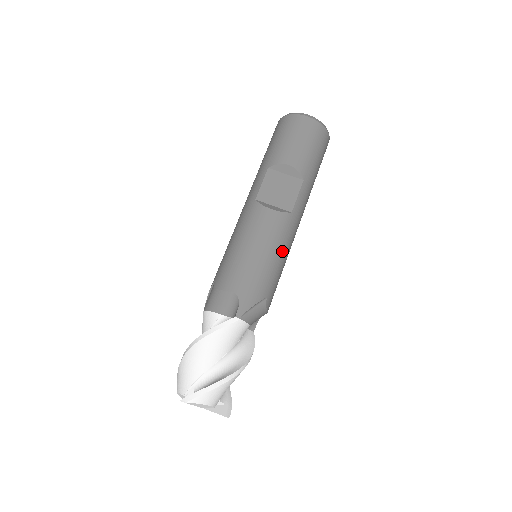
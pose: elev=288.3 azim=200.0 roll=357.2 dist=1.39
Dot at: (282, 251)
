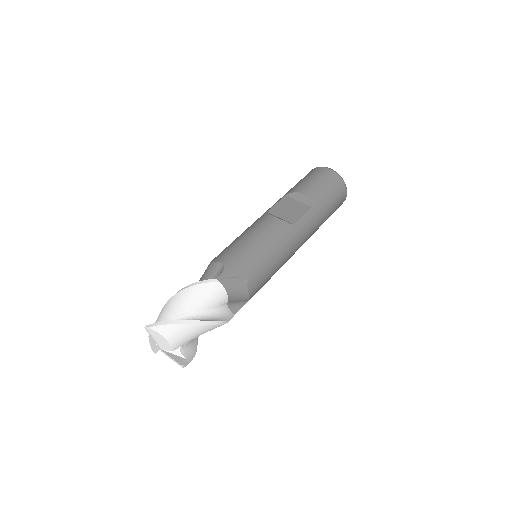
Dot at: (276, 249)
